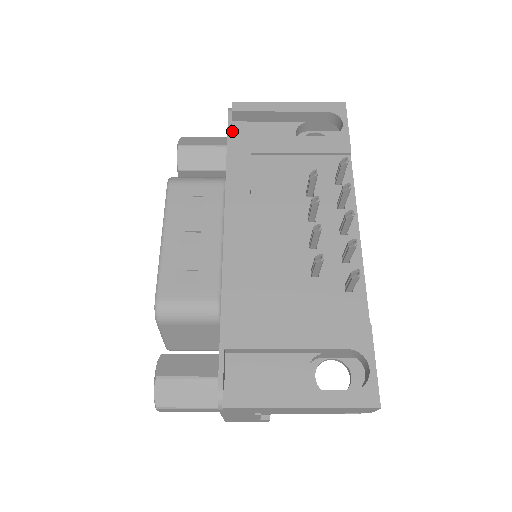
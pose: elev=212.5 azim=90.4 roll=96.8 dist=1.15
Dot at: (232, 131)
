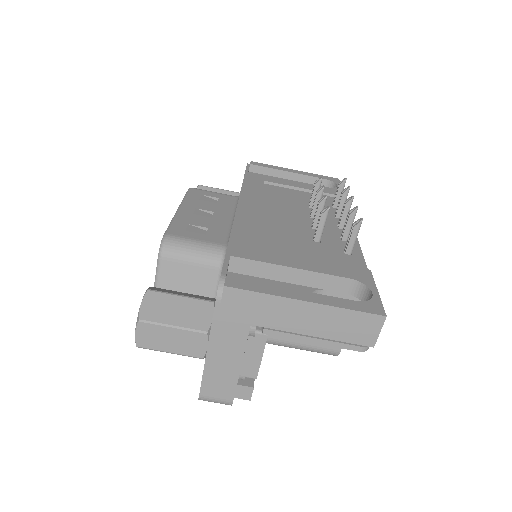
Dot at: occluded
